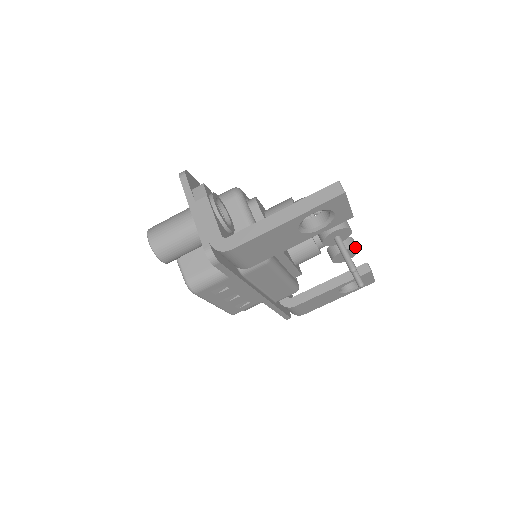
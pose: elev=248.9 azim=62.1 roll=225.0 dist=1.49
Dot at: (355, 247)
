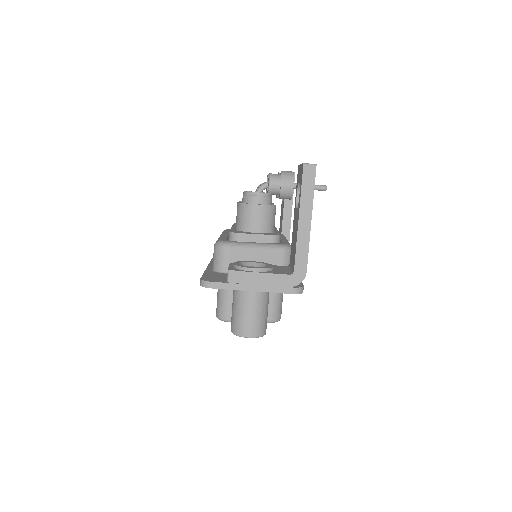
Dot at: occluded
